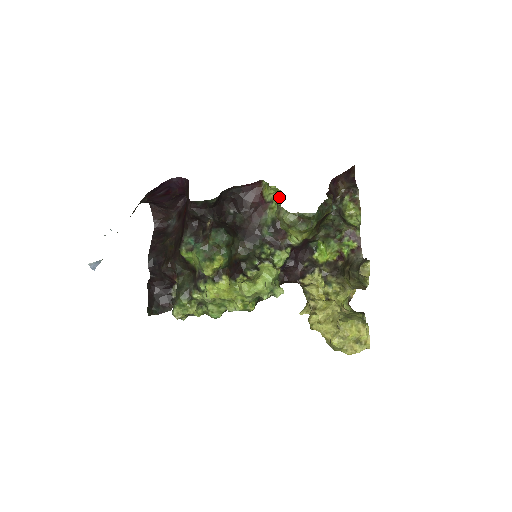
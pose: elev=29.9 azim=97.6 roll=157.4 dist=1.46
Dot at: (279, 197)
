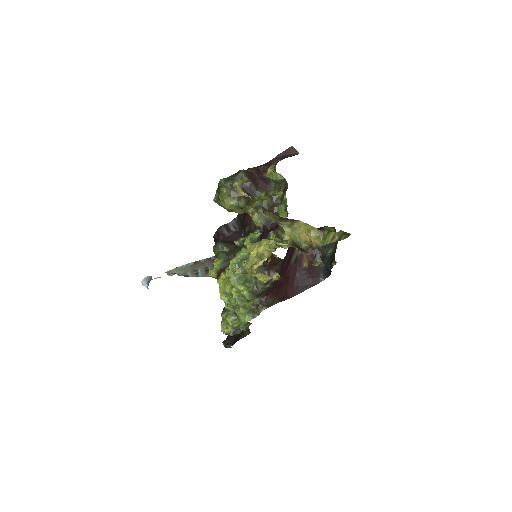
Dot at: occluded
